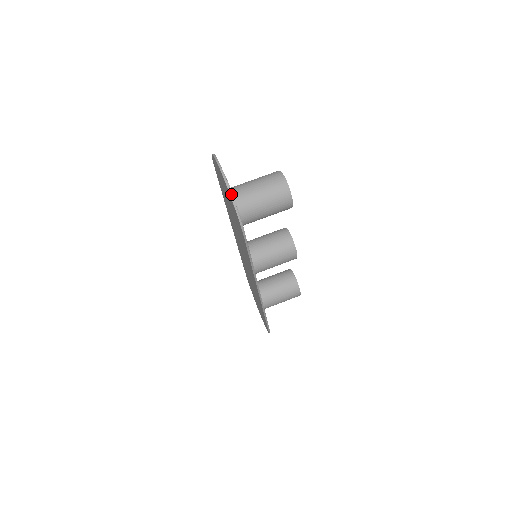
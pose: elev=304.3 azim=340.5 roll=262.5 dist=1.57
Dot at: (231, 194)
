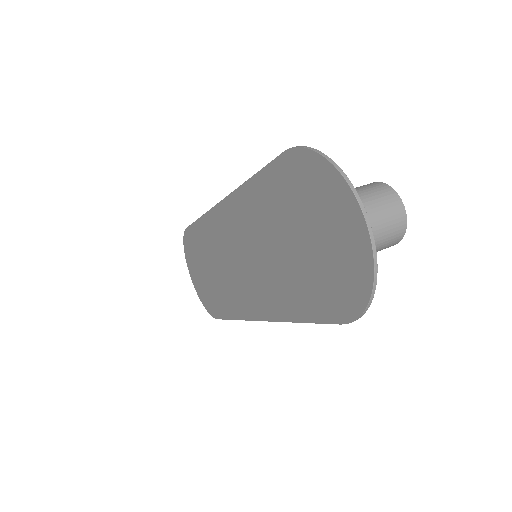
Dot at: (376, 280)
